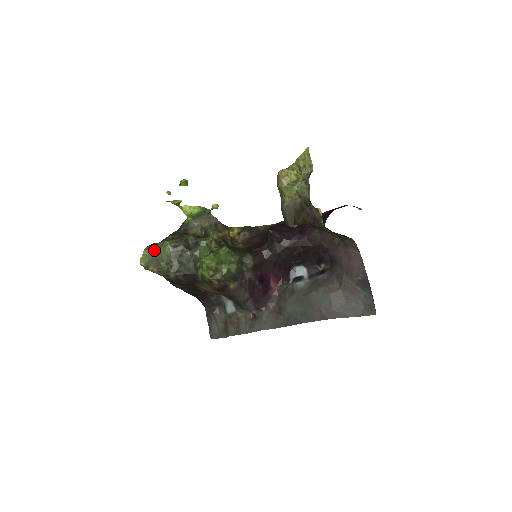
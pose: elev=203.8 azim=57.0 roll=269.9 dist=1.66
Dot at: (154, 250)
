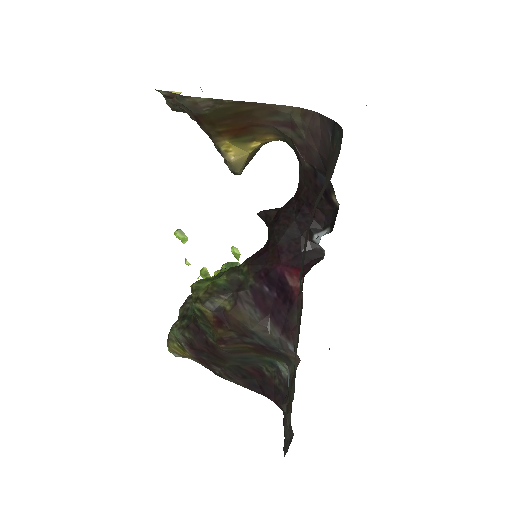
Dot at: occluded
